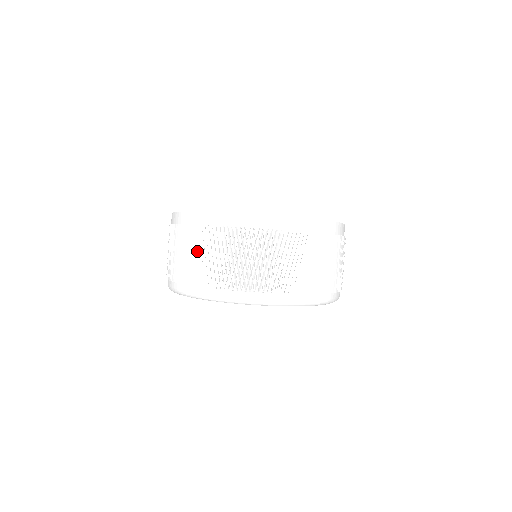
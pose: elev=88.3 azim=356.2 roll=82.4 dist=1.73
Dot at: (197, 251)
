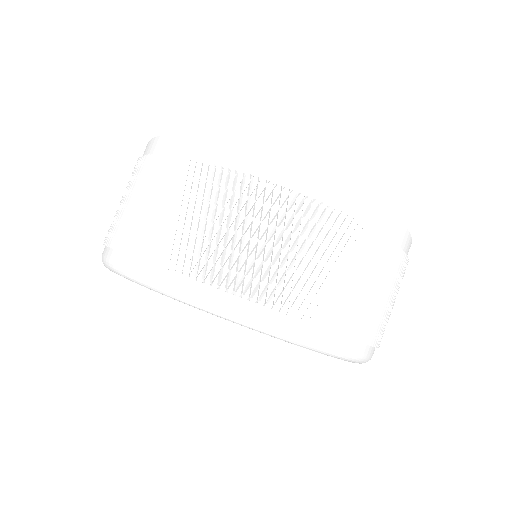
Dot at: (199, 210)
